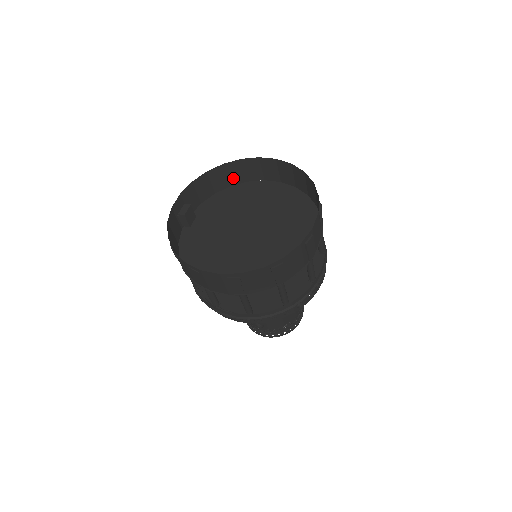
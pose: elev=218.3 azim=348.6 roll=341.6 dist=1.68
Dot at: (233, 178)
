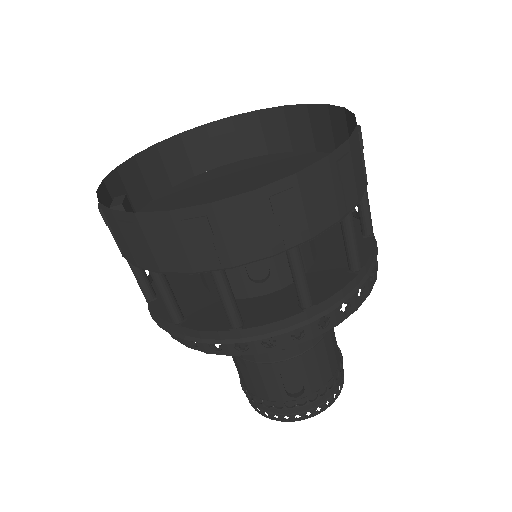
Dot at: (173, 171)
